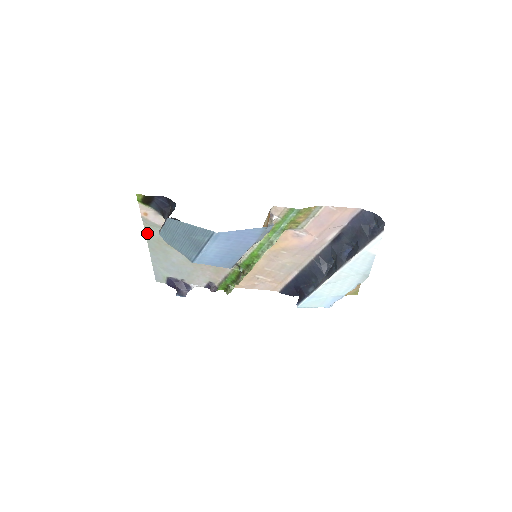
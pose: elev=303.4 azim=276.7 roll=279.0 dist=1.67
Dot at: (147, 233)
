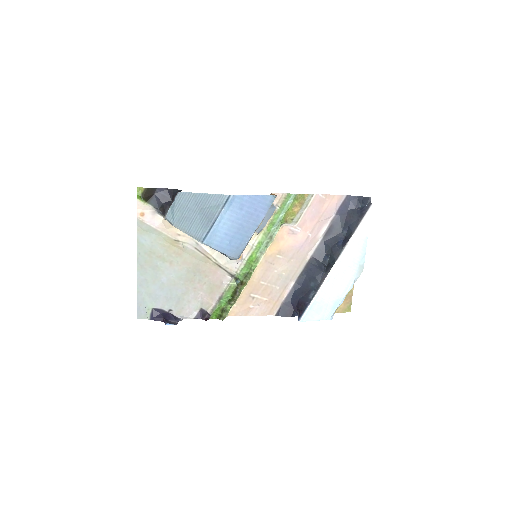
Dot at: (139, 242)
